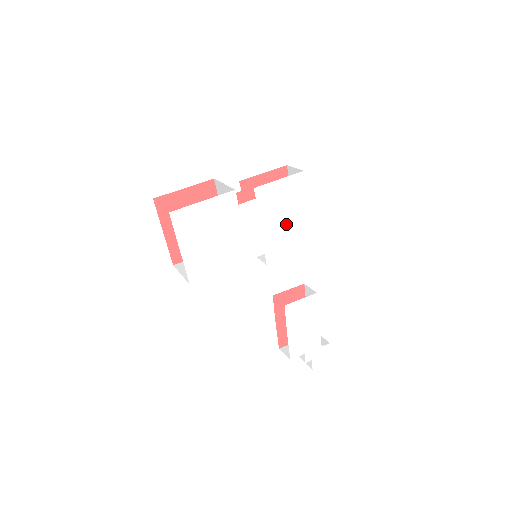
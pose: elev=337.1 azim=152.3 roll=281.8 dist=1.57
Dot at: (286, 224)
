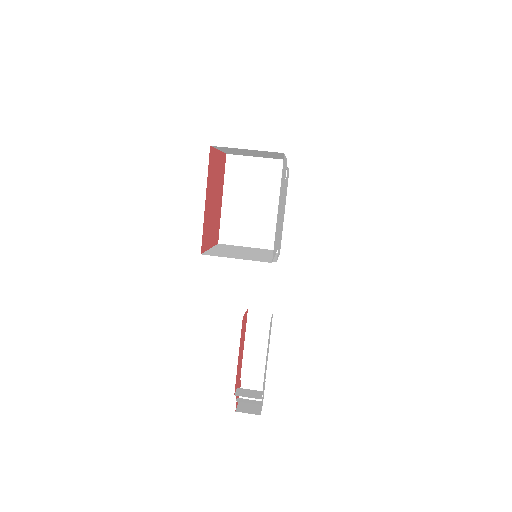
Dot at: (282, 220)
